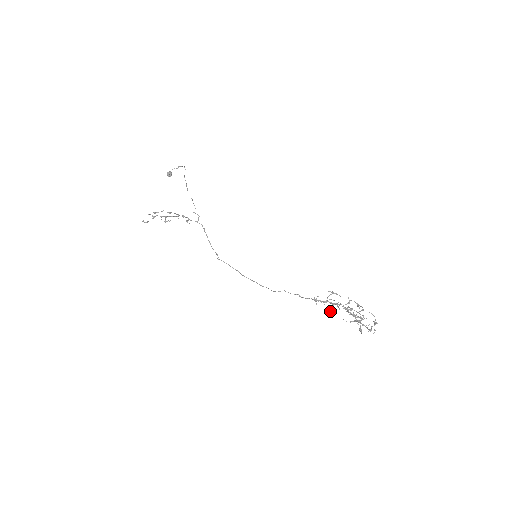
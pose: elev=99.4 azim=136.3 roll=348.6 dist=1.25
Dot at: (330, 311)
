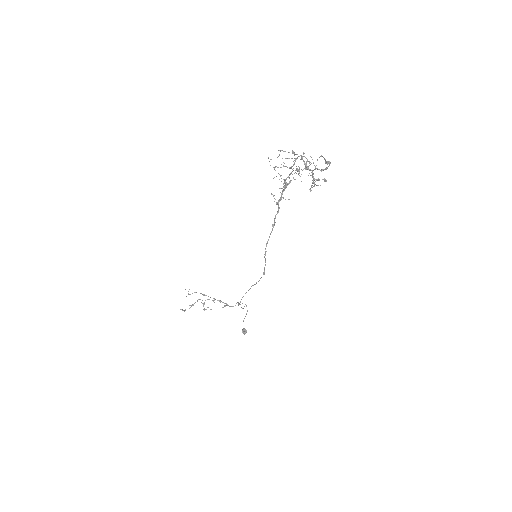
Dot at: (283, 189)
